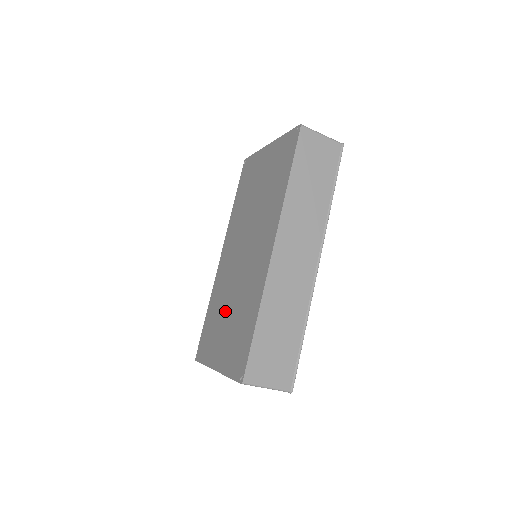
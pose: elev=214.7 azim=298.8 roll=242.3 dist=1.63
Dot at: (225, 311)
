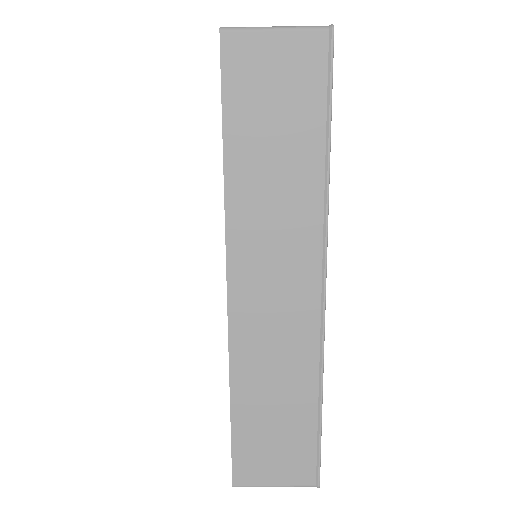
Dot at: occluded
